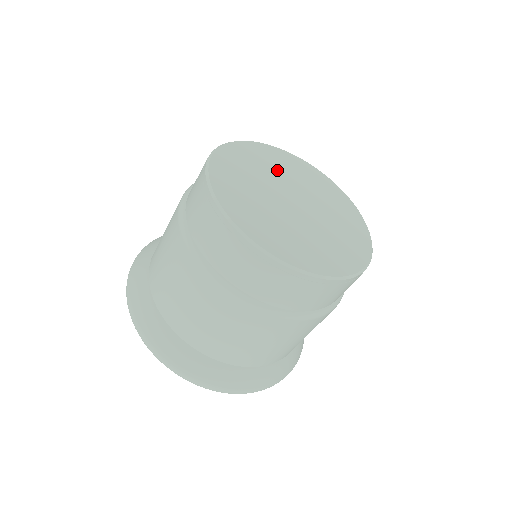
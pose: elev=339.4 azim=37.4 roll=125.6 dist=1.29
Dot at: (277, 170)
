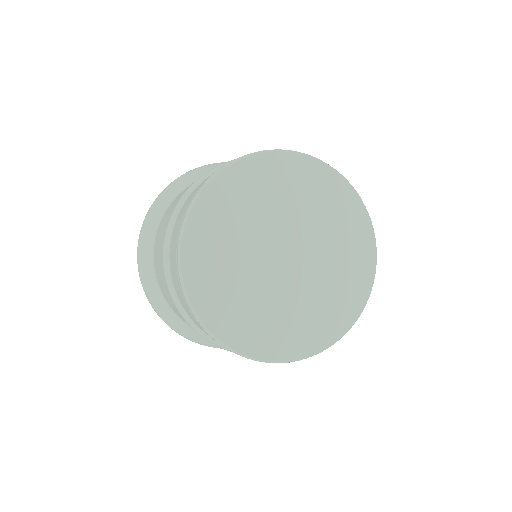
Dot at: (304, 207)
